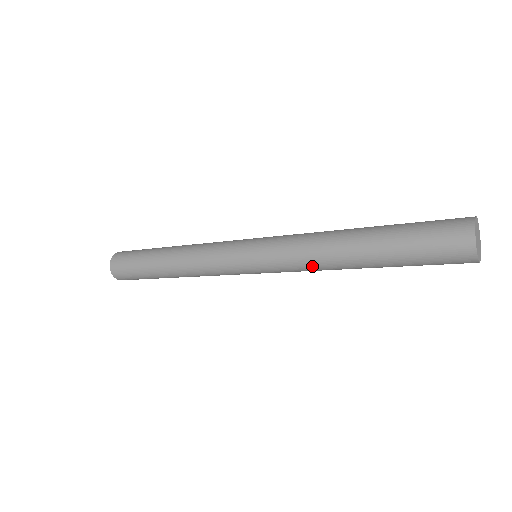
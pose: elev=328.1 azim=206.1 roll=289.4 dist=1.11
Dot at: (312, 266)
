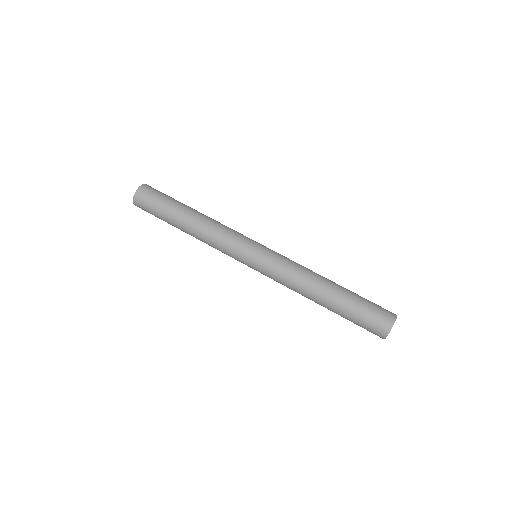
Dot at: occluded
